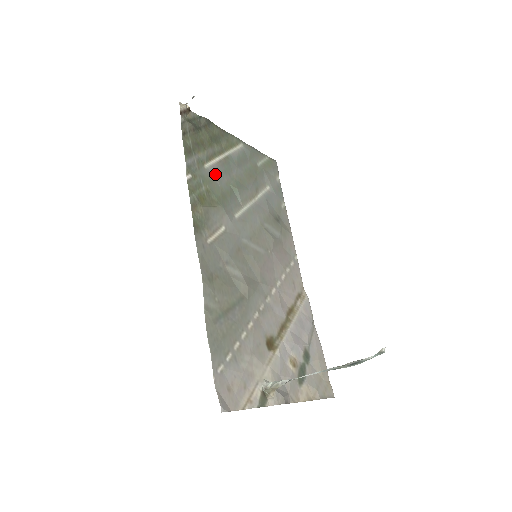
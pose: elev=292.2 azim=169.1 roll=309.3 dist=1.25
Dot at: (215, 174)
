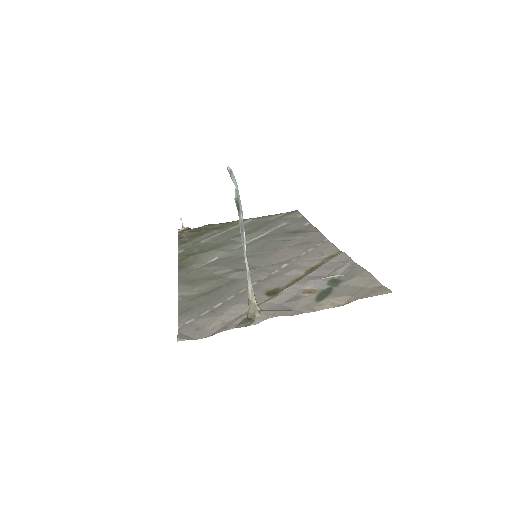
Dot at: (211, 241)
